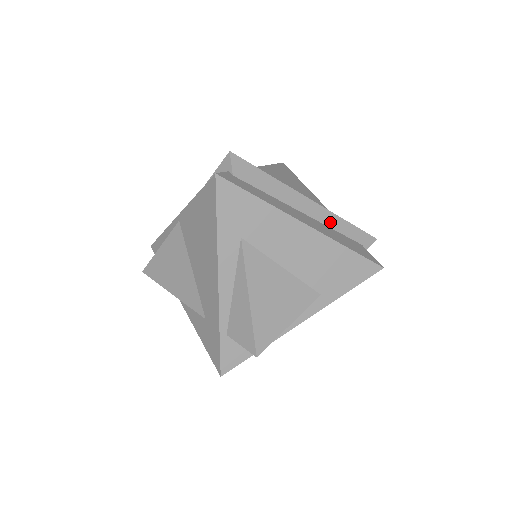
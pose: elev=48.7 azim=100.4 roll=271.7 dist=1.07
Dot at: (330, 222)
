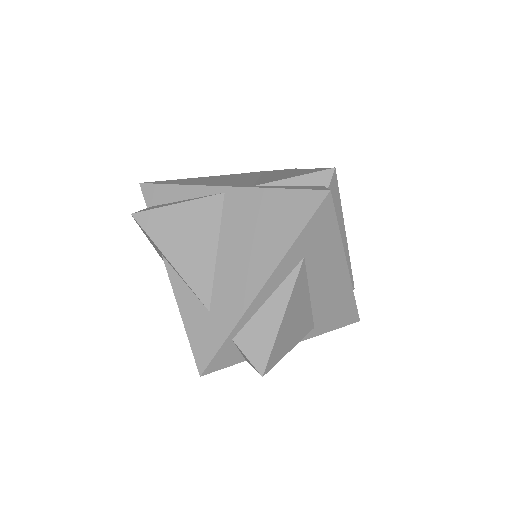
Dot at: occluded
